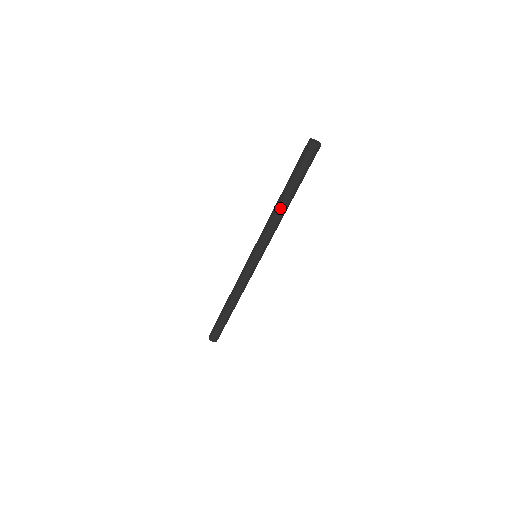
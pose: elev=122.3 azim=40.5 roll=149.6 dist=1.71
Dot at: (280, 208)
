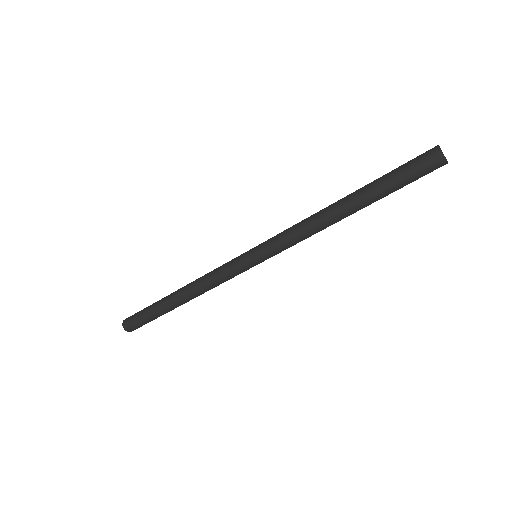
Dot at: (337, 217)
